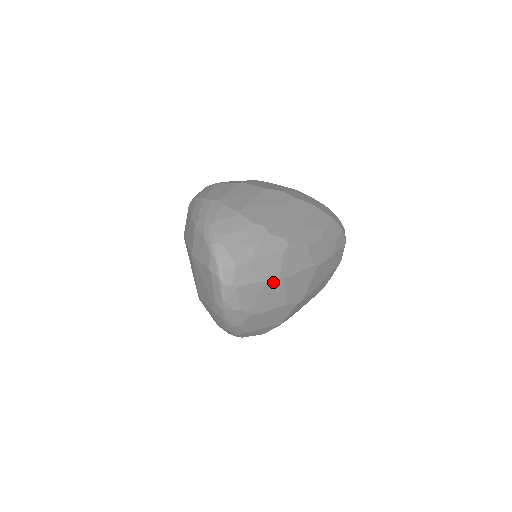
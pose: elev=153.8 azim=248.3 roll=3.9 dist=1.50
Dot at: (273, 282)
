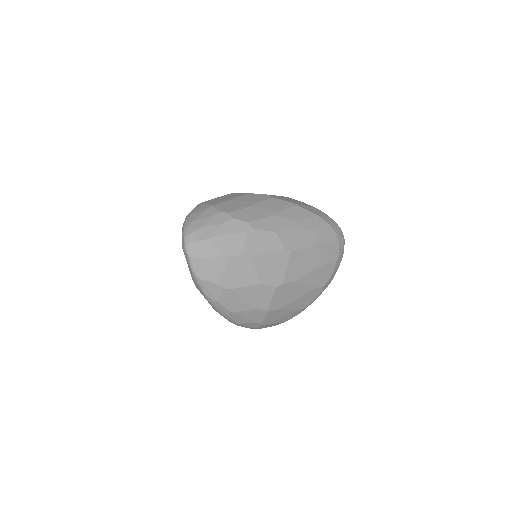
Dot at: (237, 258)
